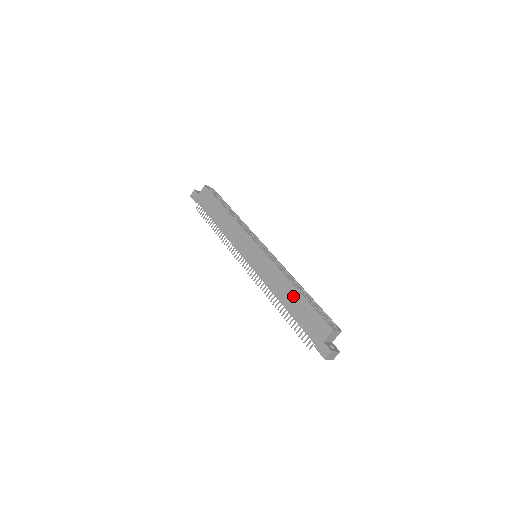
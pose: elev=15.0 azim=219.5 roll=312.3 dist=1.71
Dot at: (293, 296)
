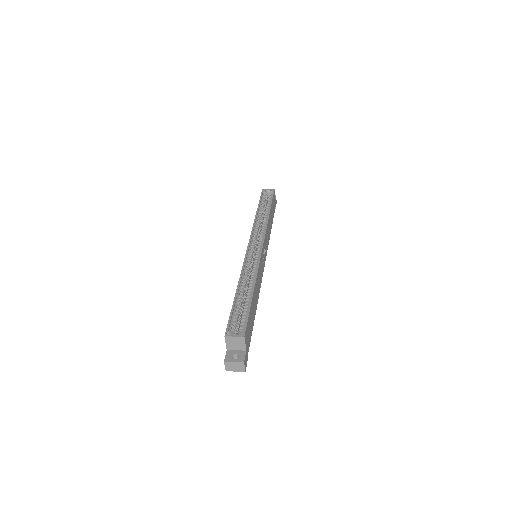
Dot at: occluded
